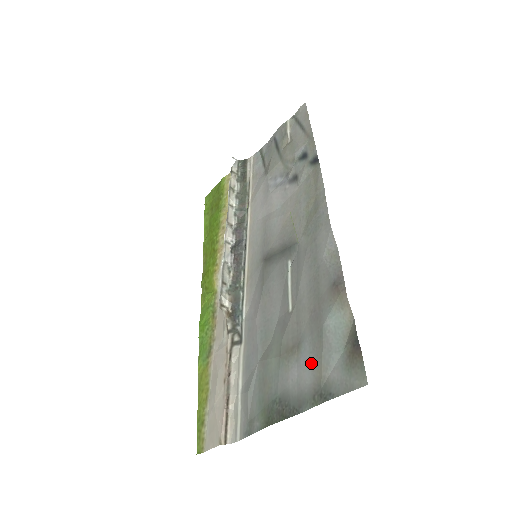
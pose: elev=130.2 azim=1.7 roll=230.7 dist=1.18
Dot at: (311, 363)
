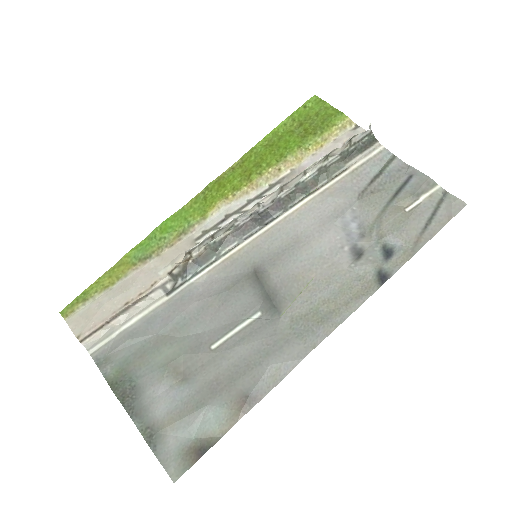
Dot at: (173, 407)
